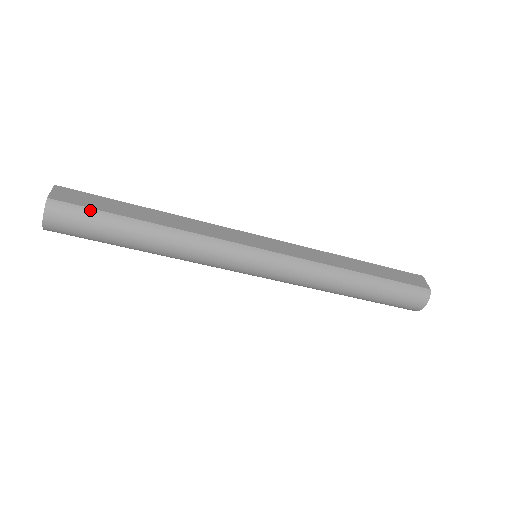
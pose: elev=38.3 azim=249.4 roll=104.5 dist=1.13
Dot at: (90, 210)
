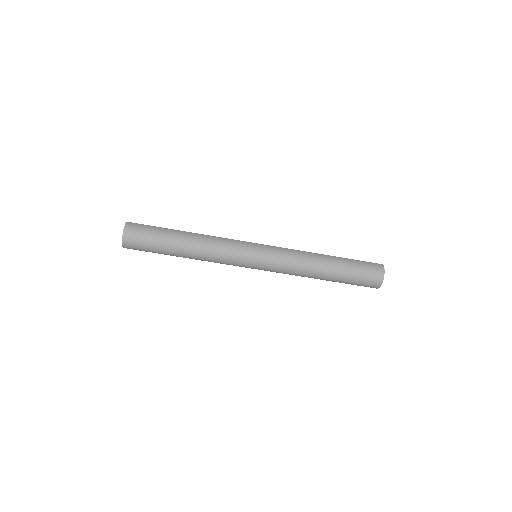
Dot at: (150, 226)
